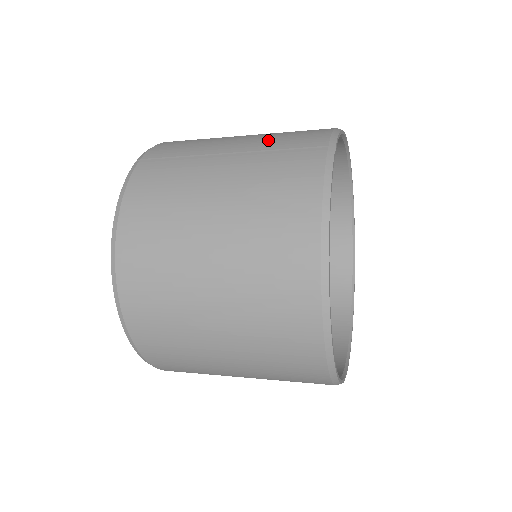
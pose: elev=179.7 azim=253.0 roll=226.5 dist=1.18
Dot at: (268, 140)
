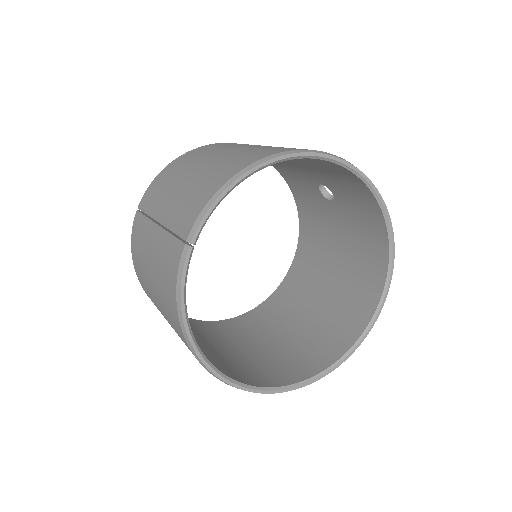
Dot at: (175, 209)
